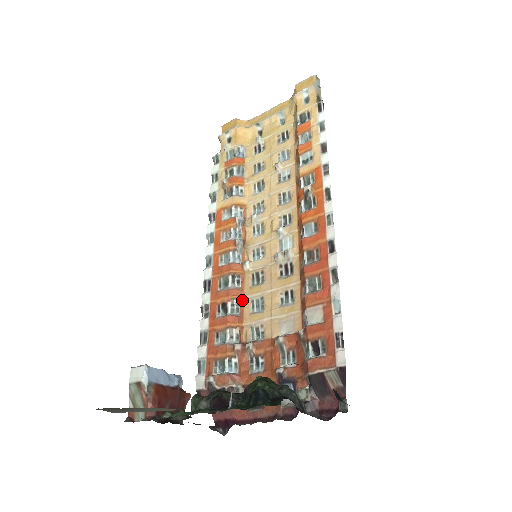
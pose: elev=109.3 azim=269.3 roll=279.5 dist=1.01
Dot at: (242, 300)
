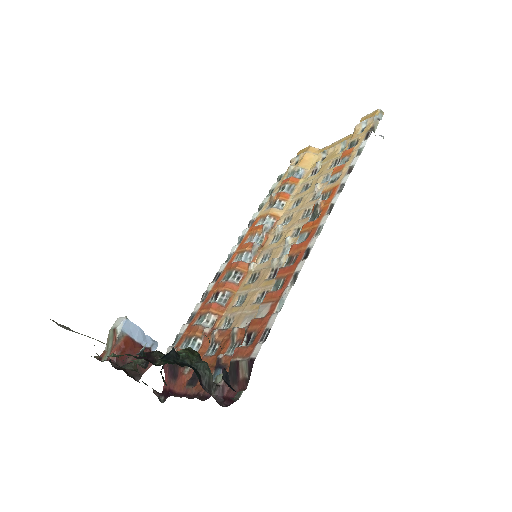
Dot at: (233, 294)
